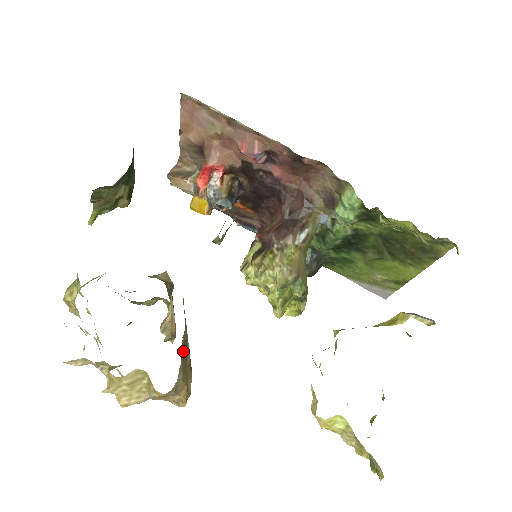
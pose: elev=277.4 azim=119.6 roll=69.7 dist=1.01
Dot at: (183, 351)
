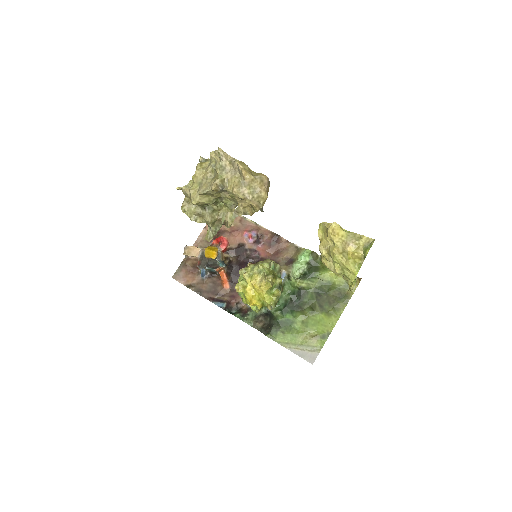
Dot at: occluded
